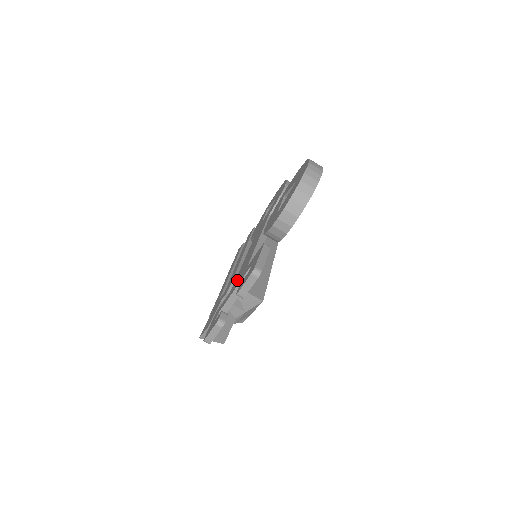
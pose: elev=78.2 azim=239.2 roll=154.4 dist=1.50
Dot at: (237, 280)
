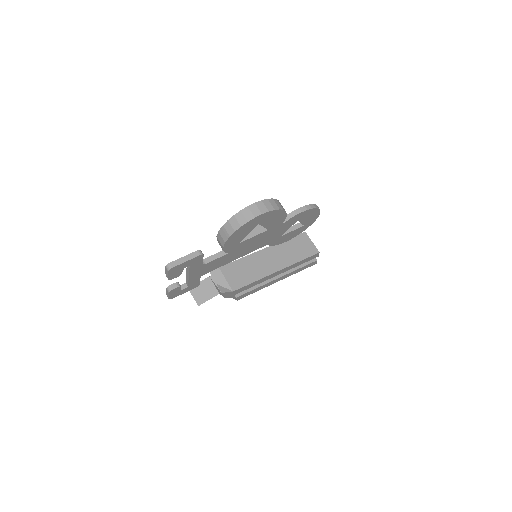
Dot at: occluded
